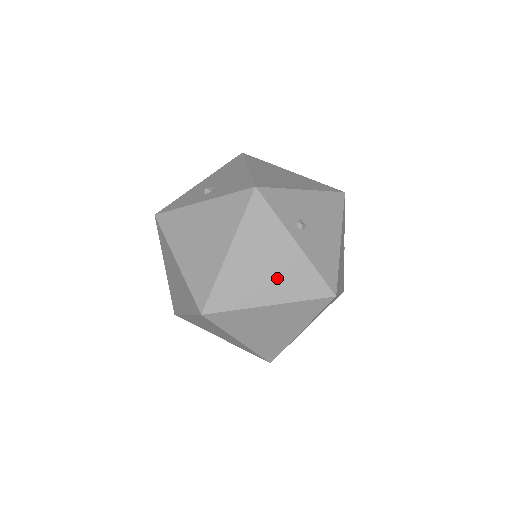
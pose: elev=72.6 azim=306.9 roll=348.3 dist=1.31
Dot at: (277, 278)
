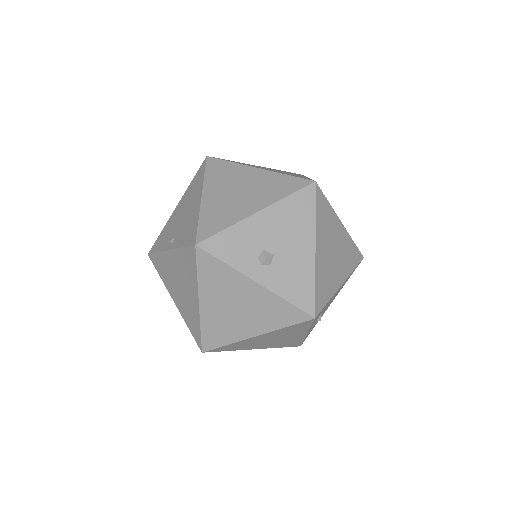
Dot at: (274, 343)
